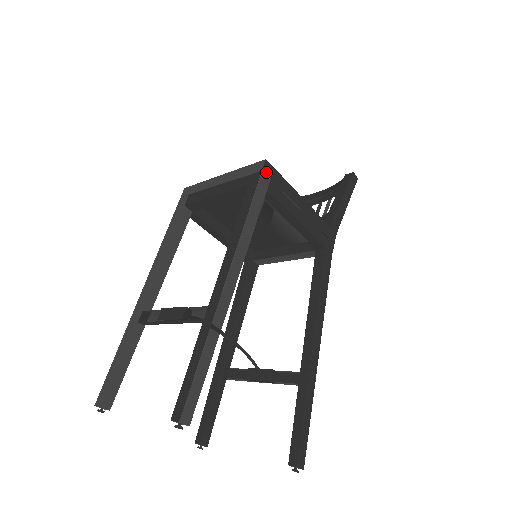
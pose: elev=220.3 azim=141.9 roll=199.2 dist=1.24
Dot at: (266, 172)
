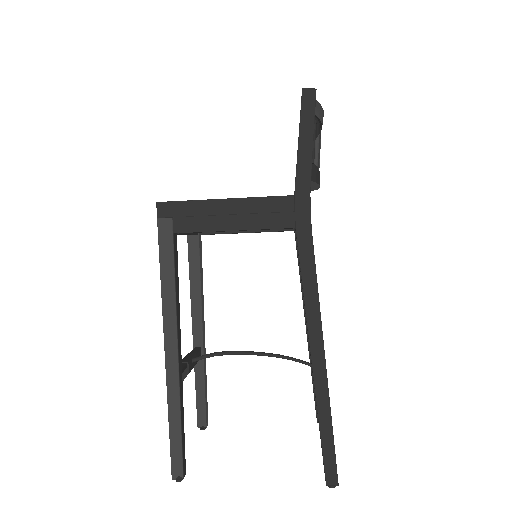
Dot at: (163, 216)
